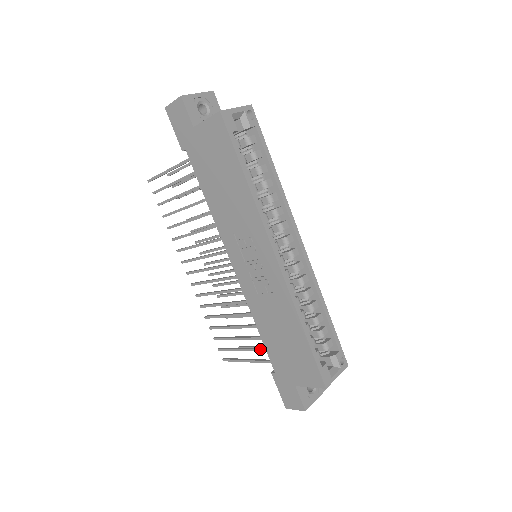
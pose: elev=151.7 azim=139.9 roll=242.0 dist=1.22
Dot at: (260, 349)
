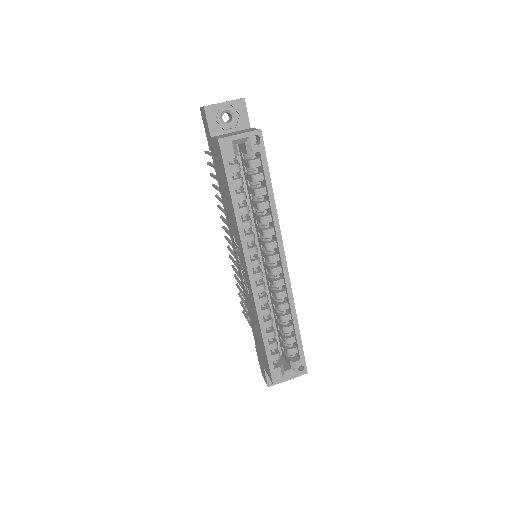
Dot at: occluded
